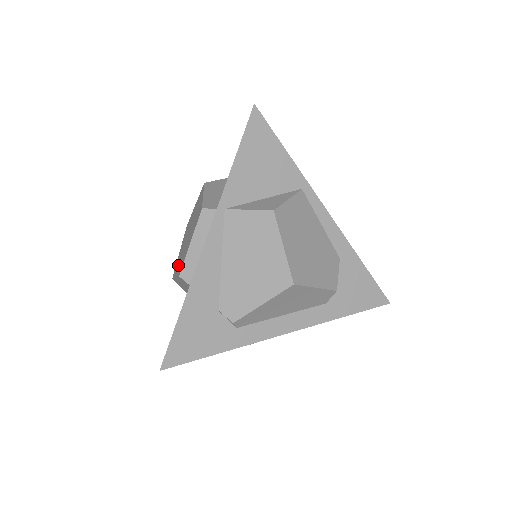
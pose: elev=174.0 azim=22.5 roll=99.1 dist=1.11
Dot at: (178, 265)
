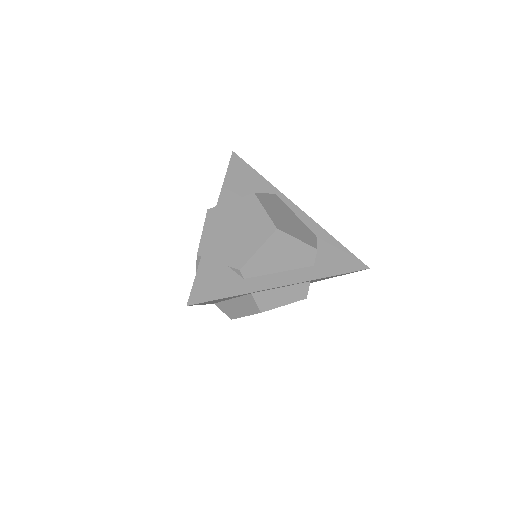
Dot at: occluded
